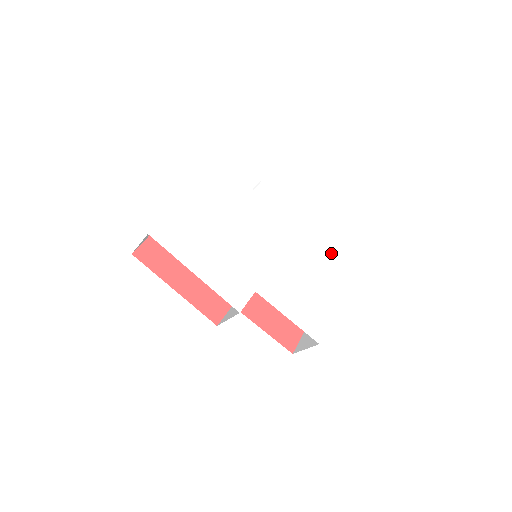
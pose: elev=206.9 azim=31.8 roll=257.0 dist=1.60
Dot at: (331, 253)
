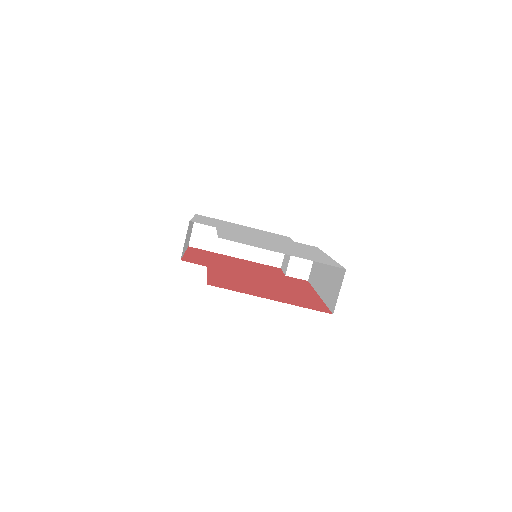
Dot at: occluded
